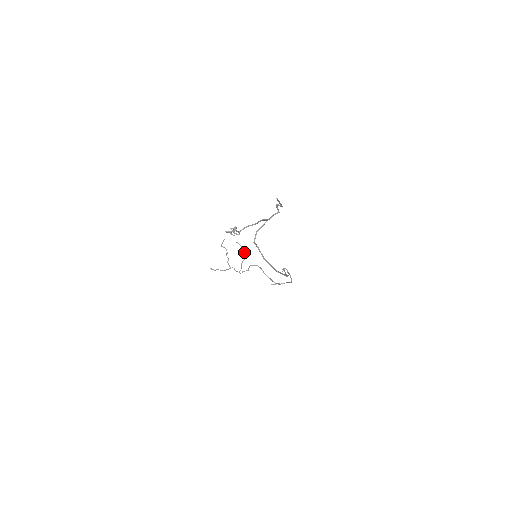
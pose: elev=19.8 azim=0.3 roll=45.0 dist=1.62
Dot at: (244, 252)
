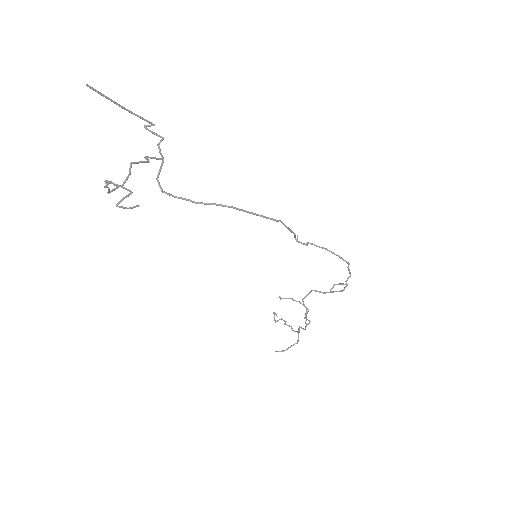
Dot at: occluded
